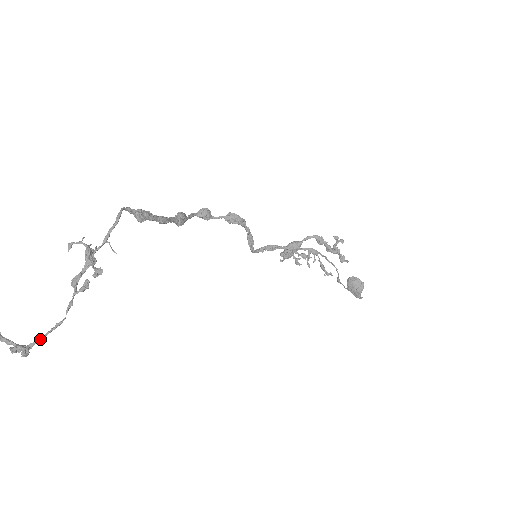
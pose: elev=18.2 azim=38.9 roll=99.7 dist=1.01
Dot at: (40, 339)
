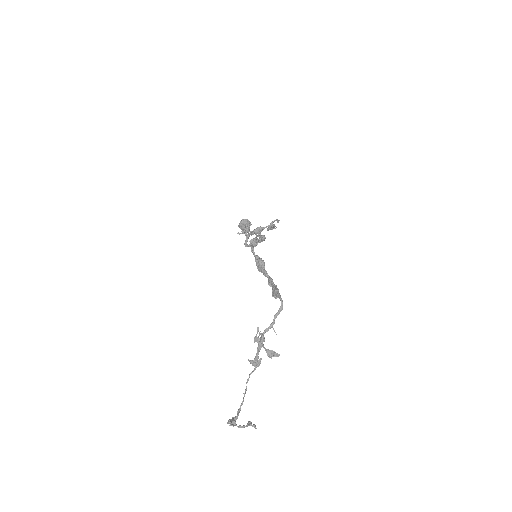
Dot at: (240, 408)
